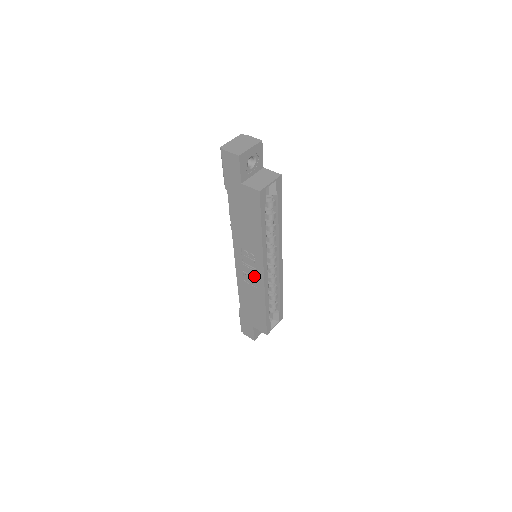
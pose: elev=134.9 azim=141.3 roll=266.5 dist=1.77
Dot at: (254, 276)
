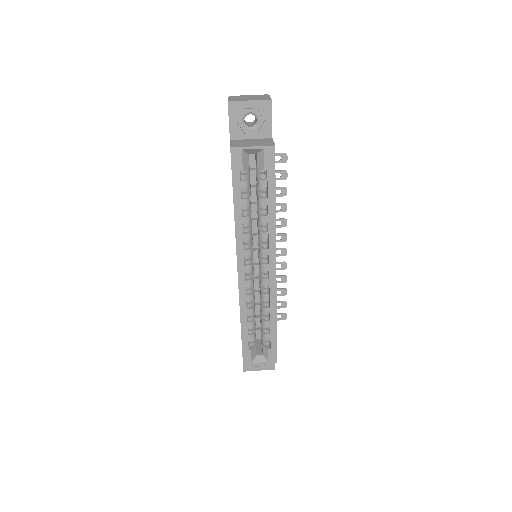
Dot at: occluded
